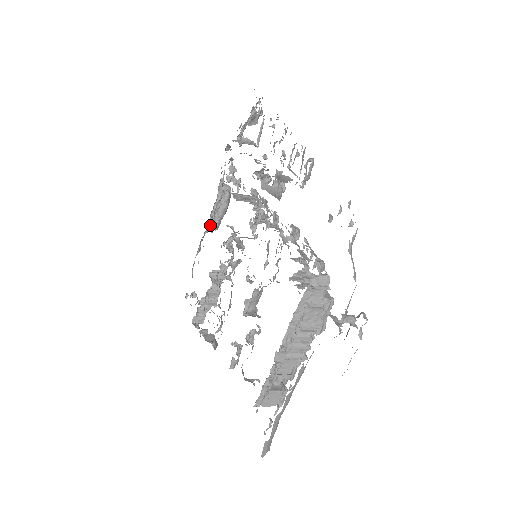
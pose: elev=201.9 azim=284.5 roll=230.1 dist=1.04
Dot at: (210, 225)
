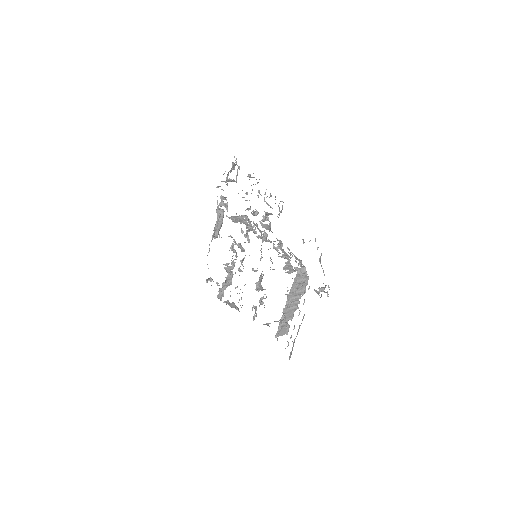
Dot at: (214, 235)
